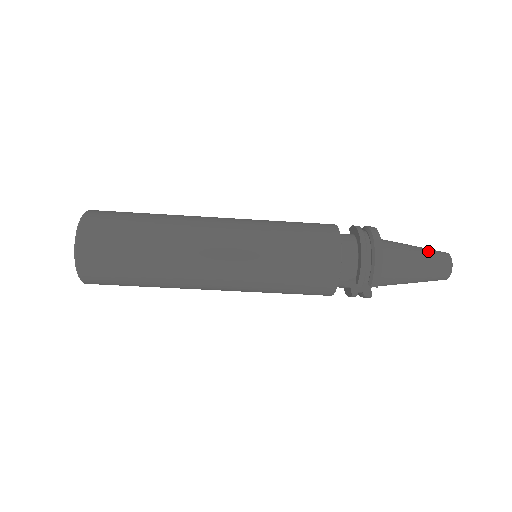
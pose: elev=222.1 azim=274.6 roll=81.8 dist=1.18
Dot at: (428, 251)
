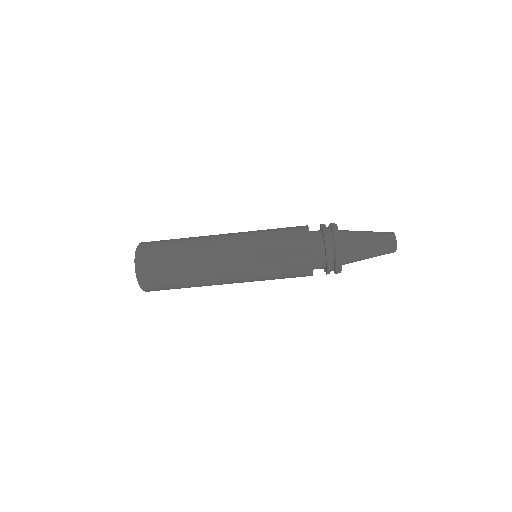
Dot at: (379, 242)
